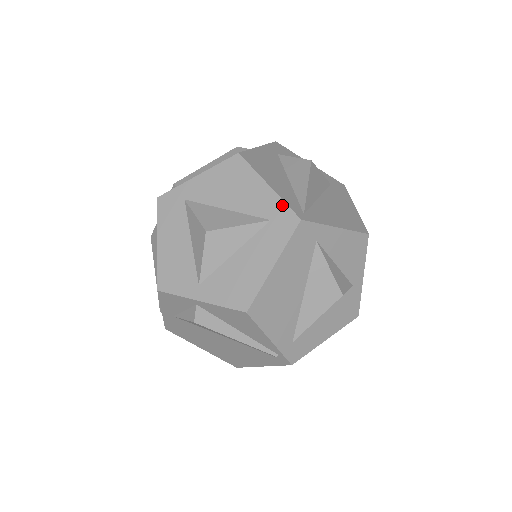
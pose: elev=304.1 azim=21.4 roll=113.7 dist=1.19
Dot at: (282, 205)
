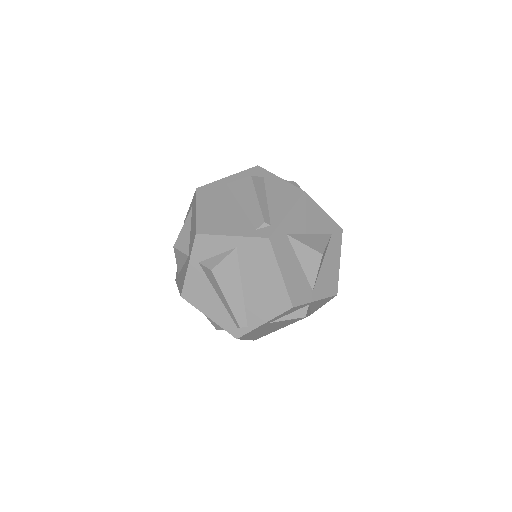
Dot at: (334, 223)
